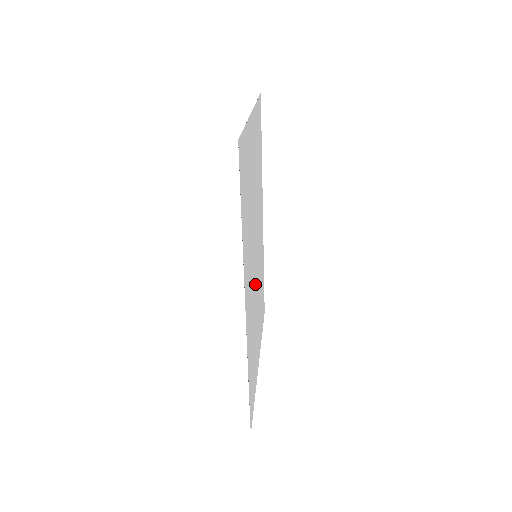
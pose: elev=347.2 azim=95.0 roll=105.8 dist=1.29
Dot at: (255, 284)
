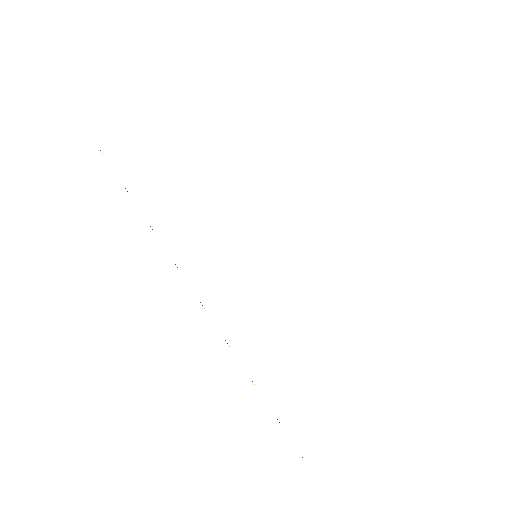
Dot at: (264, 283)
